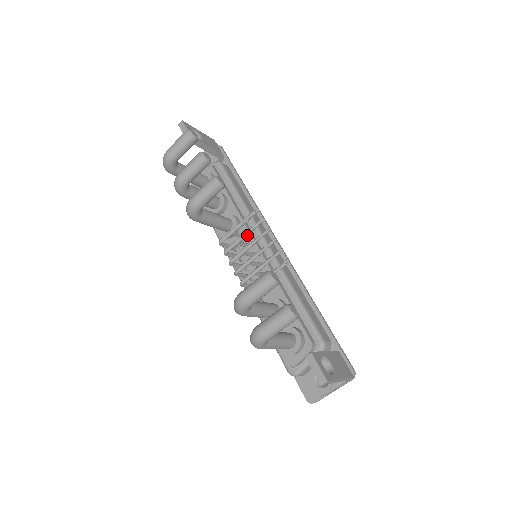
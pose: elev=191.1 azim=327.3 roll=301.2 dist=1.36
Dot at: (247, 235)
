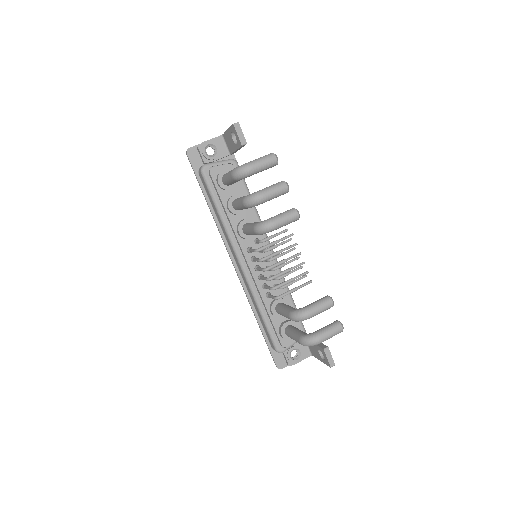
Dot at: occluded
